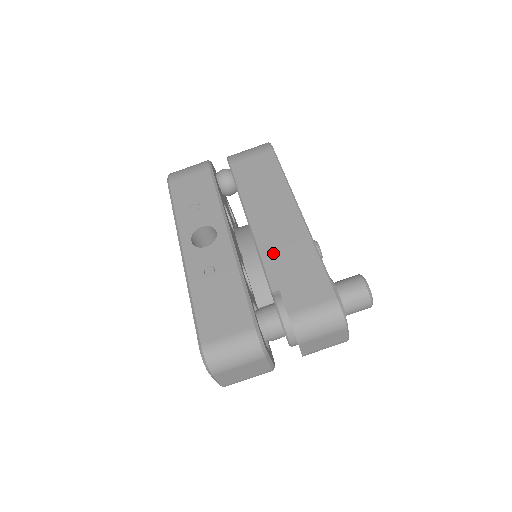
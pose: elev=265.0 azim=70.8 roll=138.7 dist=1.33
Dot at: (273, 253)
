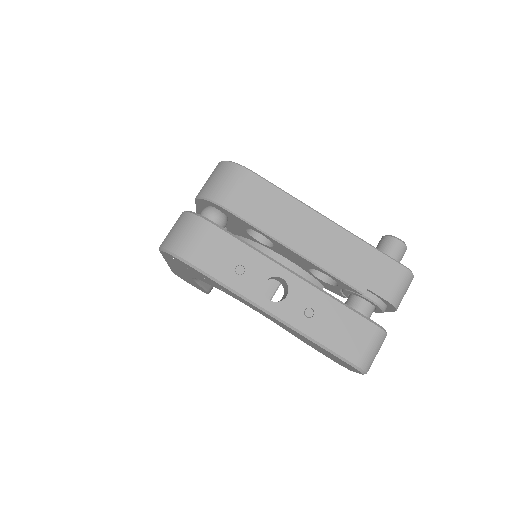
Dot at: (339, 265)
